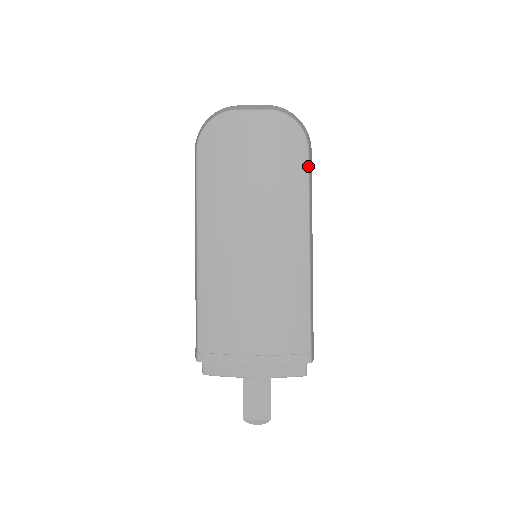
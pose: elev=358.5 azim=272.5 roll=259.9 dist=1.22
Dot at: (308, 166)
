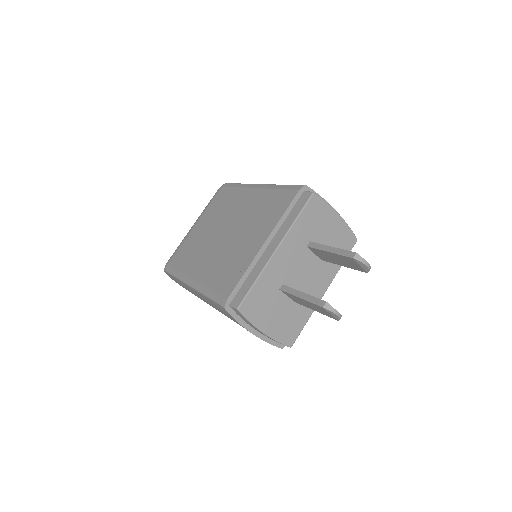
Dot at: occluded
